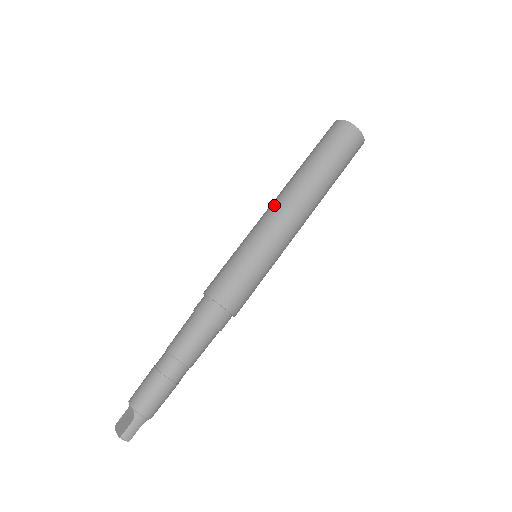
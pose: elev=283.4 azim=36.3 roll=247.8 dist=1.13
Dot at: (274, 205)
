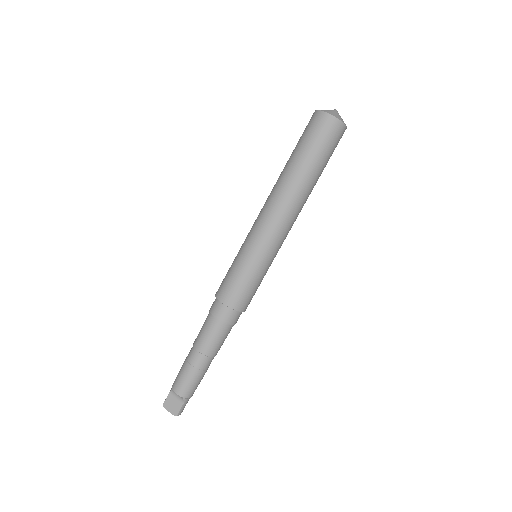
Dot at: (274, 215)
